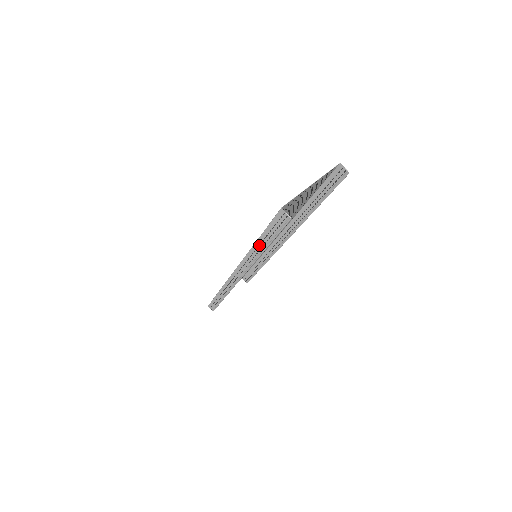
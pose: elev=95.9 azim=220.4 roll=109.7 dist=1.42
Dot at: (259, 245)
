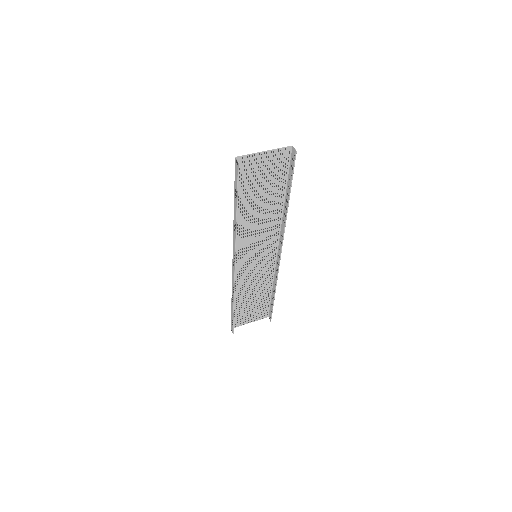
Dot at: (235, 210)
